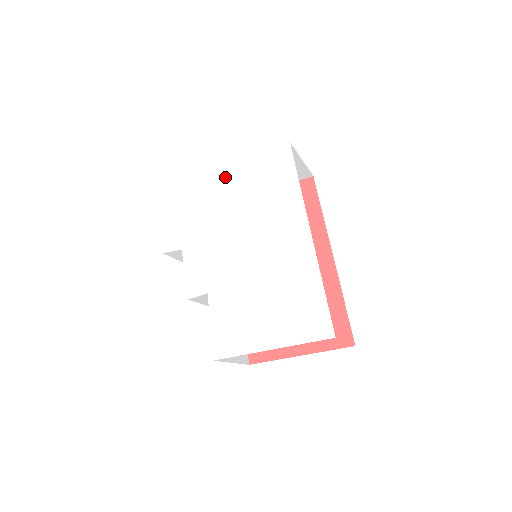
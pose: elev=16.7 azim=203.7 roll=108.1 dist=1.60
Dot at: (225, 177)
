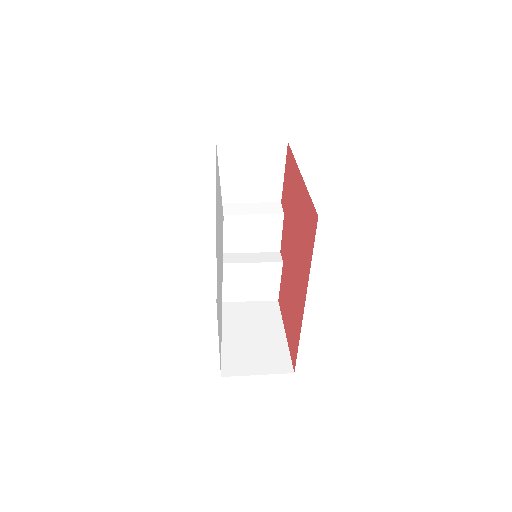
Dot at: (219, 189)
